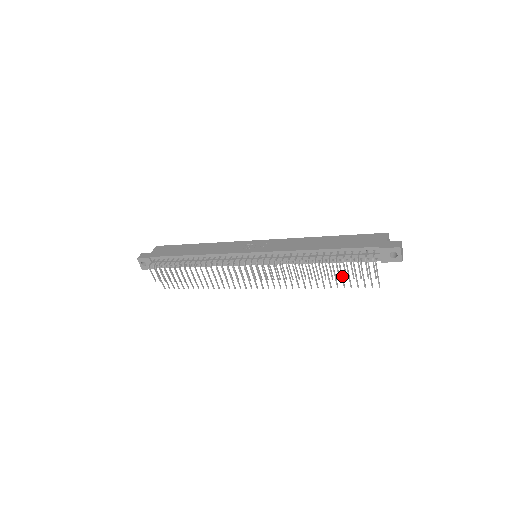
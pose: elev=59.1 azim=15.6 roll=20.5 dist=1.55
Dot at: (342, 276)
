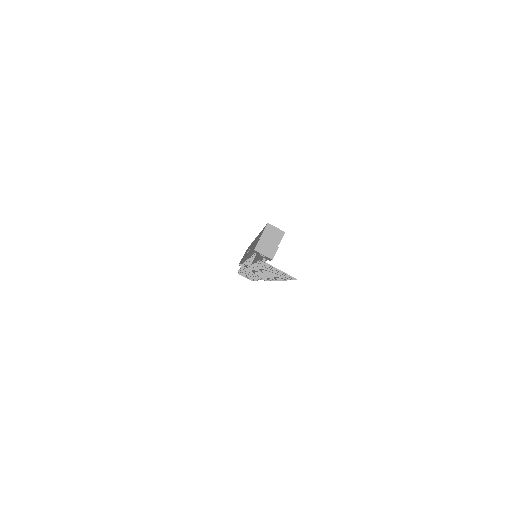
Dot at: occluded
